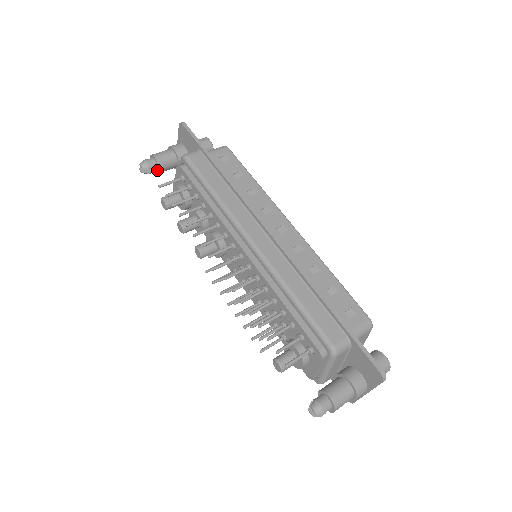
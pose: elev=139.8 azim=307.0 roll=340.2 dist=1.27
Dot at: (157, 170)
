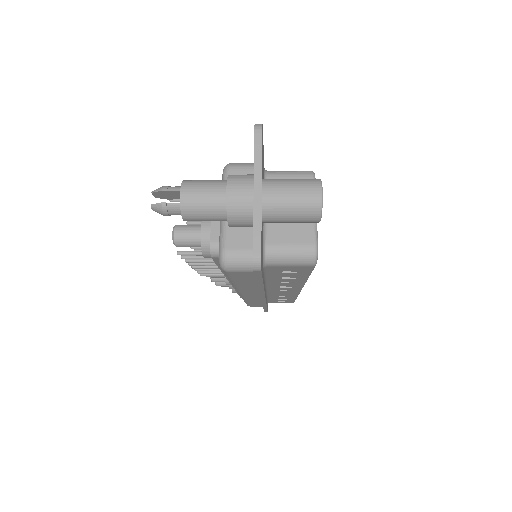
Dot at: occluded
